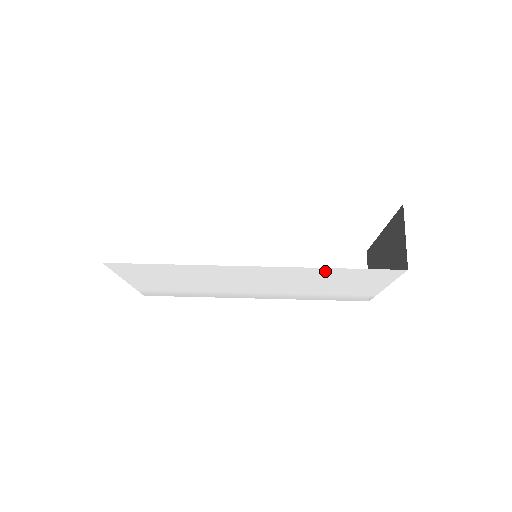
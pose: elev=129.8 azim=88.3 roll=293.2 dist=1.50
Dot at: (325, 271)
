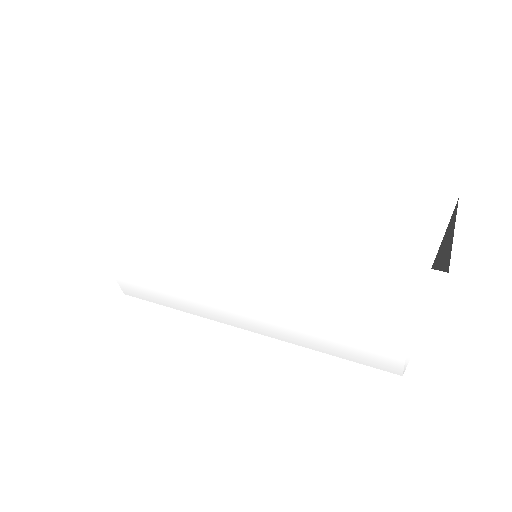
Dot at: (326, 257)
